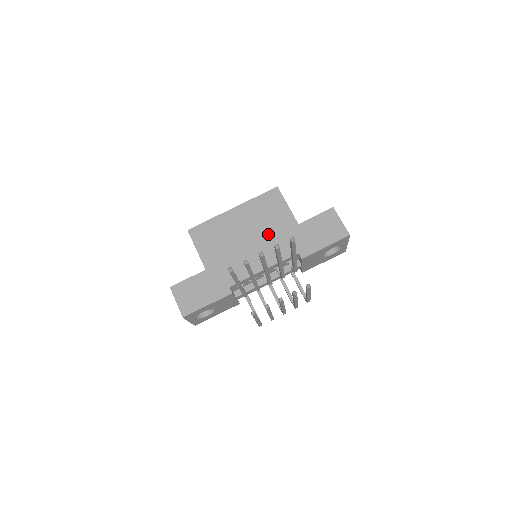
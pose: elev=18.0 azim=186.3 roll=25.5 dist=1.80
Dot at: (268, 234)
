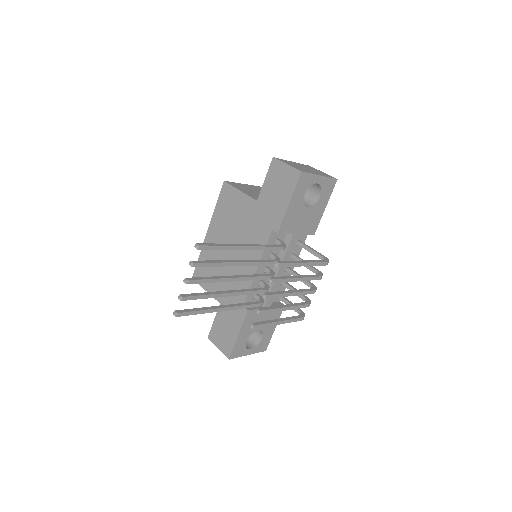
Dot at: (241, 232)
